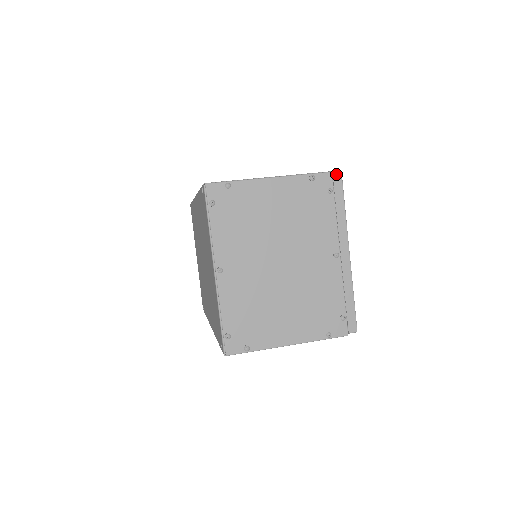
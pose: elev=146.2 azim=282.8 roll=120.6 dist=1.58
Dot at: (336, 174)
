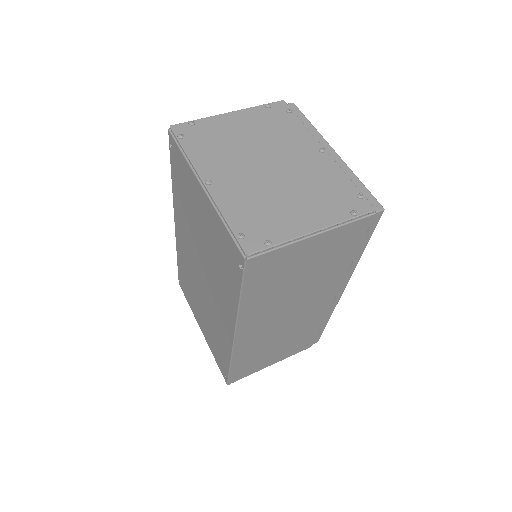
Dot at: (289, 104)
